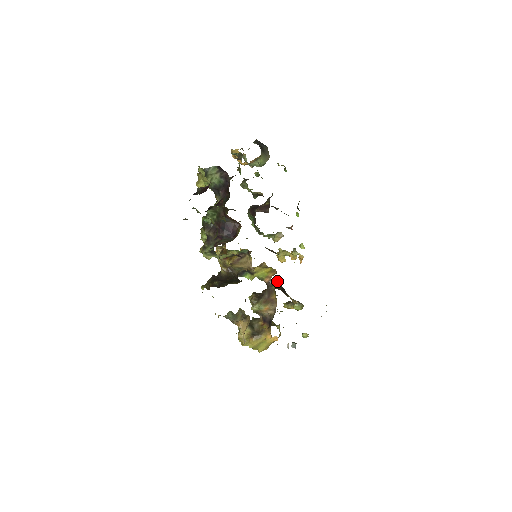
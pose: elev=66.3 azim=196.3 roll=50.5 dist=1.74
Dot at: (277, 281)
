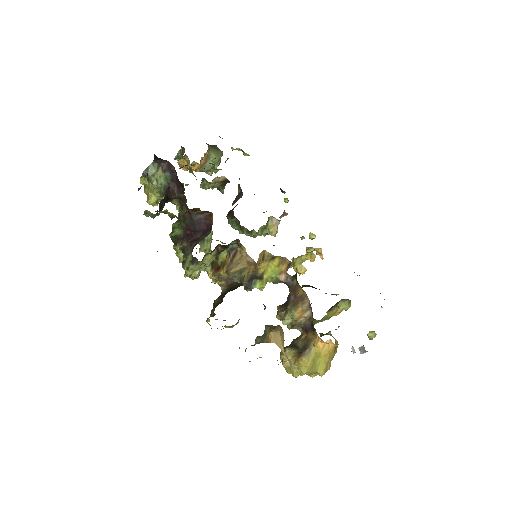
Dot at: (296, 273)
